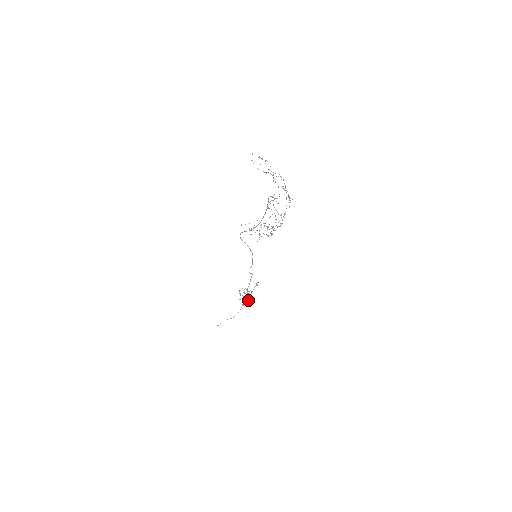
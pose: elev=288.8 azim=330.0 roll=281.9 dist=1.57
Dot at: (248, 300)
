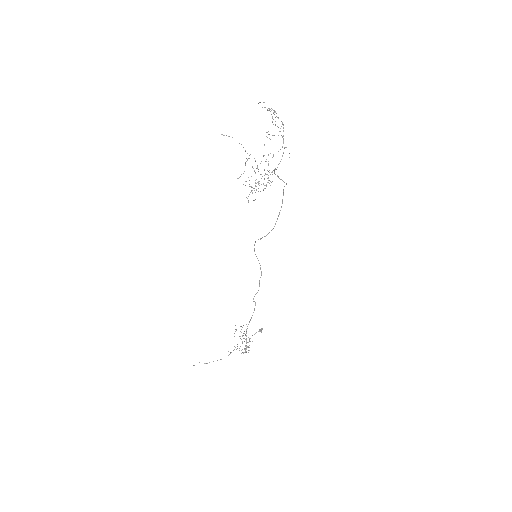
Dot at: occluded
